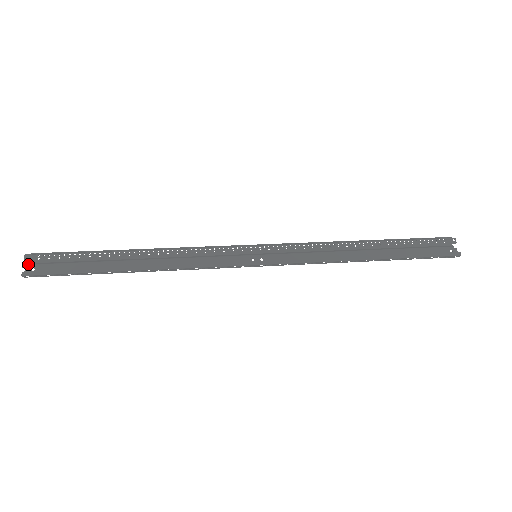
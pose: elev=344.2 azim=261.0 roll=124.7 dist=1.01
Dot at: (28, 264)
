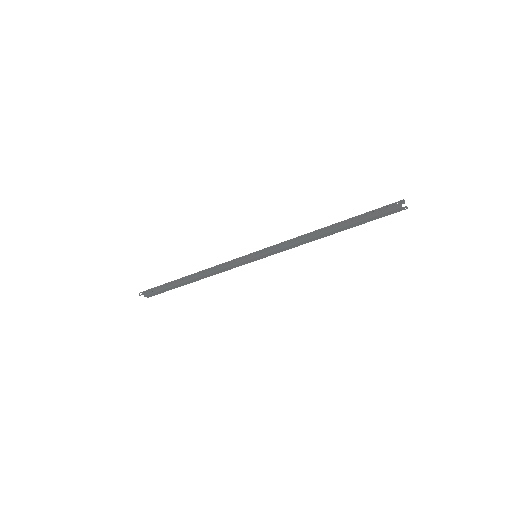
Dot at: (146, 294)
